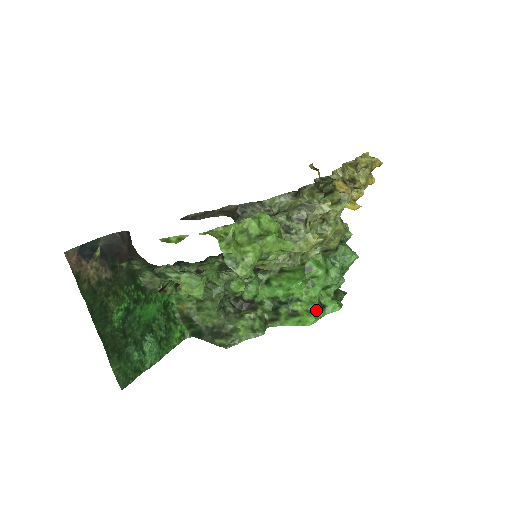
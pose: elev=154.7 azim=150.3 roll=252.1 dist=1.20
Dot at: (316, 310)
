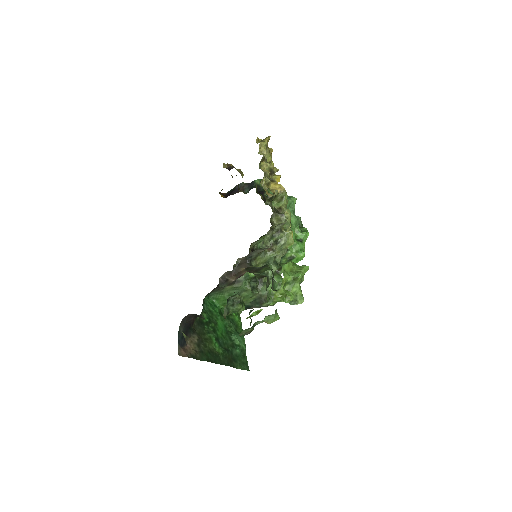
Dot at: (300, 247)
